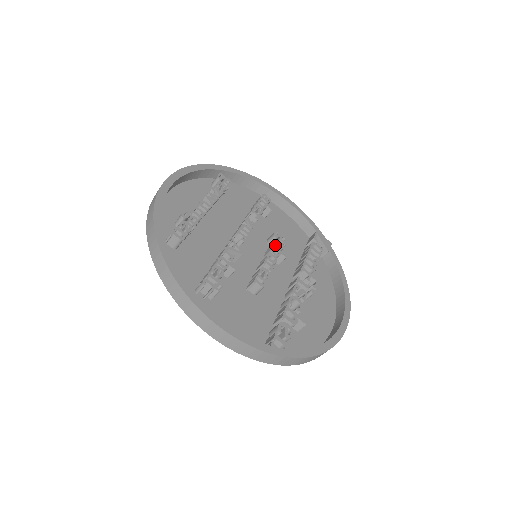
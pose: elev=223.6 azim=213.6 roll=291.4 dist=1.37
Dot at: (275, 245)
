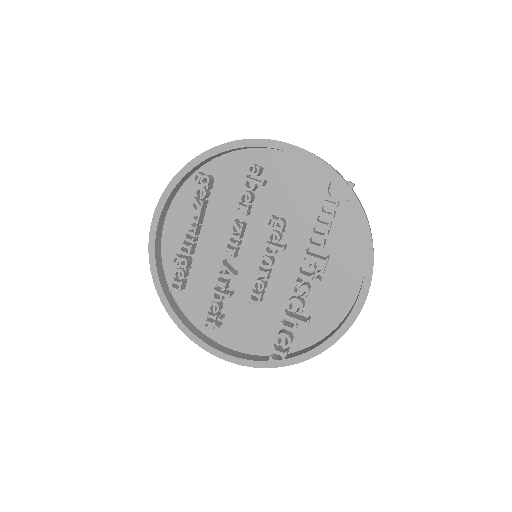
Dot at: (268, 241)
